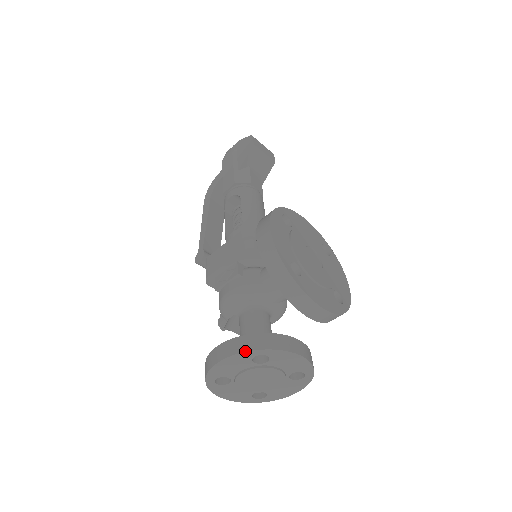
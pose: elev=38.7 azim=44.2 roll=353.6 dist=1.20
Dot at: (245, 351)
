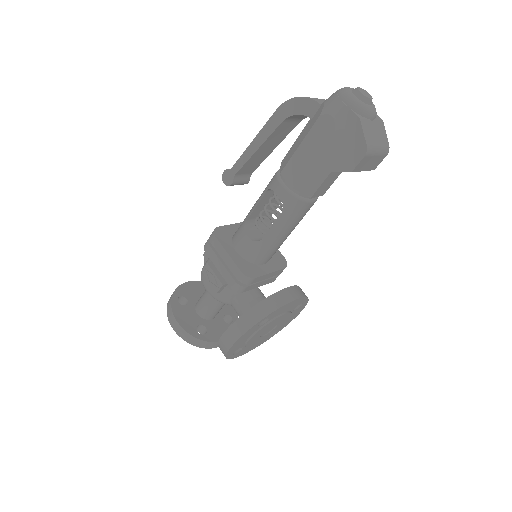
Dot at: (186, 341)
